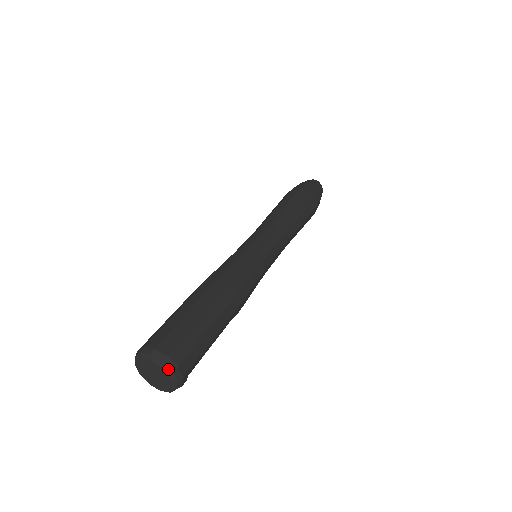
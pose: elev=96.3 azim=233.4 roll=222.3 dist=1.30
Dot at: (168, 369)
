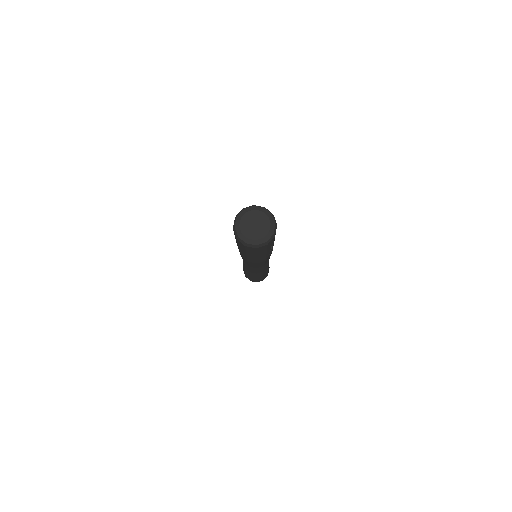
Dot at: (269, 213)
